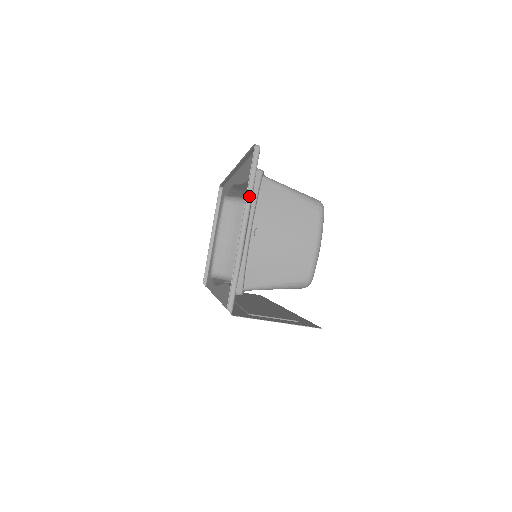
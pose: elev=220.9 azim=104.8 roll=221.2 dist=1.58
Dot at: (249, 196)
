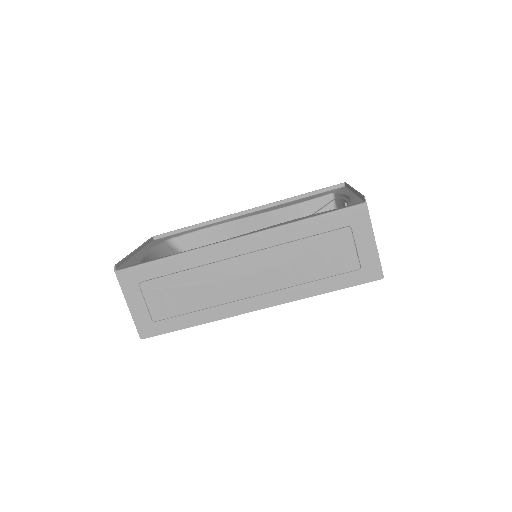
Dot at: (350, 188)
